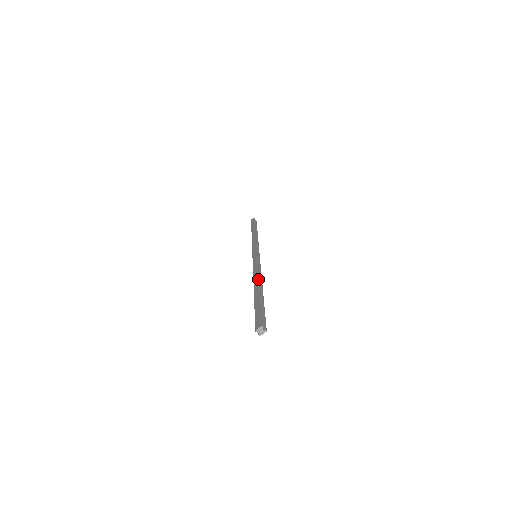
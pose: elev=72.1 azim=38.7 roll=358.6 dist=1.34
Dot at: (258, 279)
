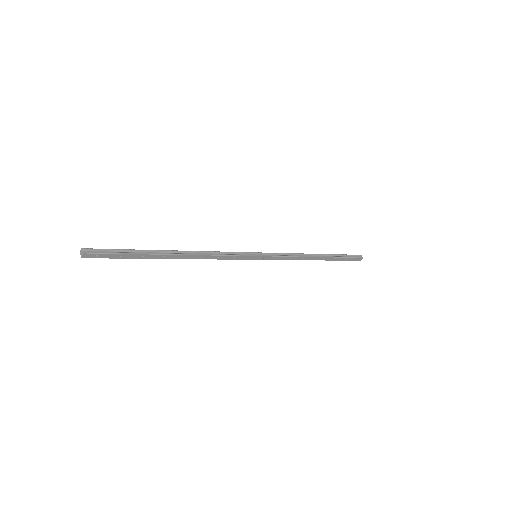
Dot at: occluded
